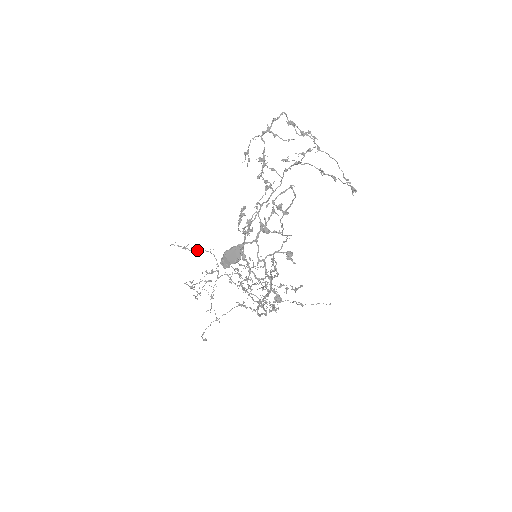
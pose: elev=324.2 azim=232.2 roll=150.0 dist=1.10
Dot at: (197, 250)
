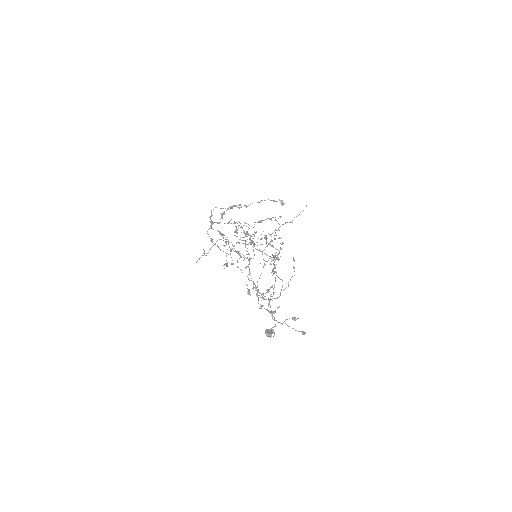
Dot at: occluded
